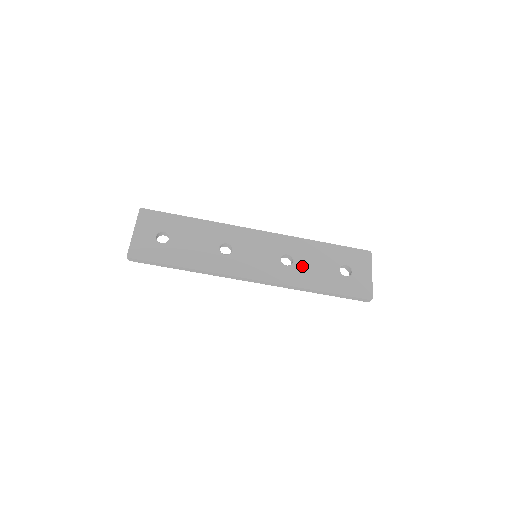
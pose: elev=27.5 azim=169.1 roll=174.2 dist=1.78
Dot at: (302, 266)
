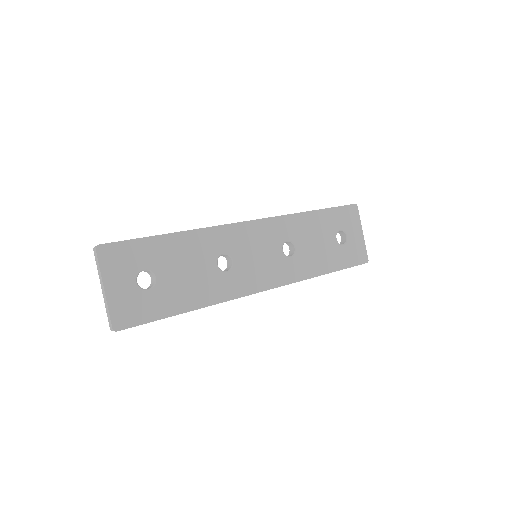
Dot at: (305, 251)
